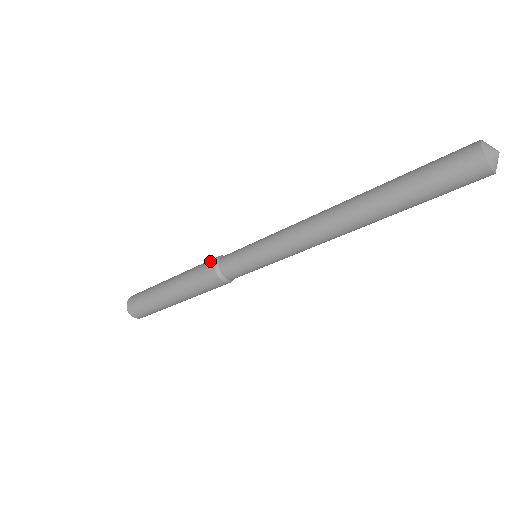
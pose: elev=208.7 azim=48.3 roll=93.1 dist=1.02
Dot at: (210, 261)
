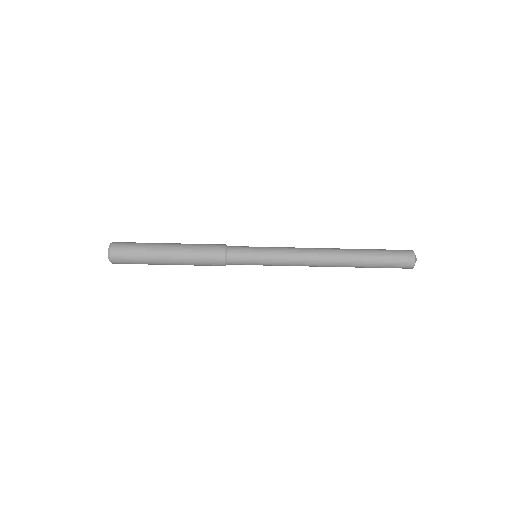
Dot at: occluded
